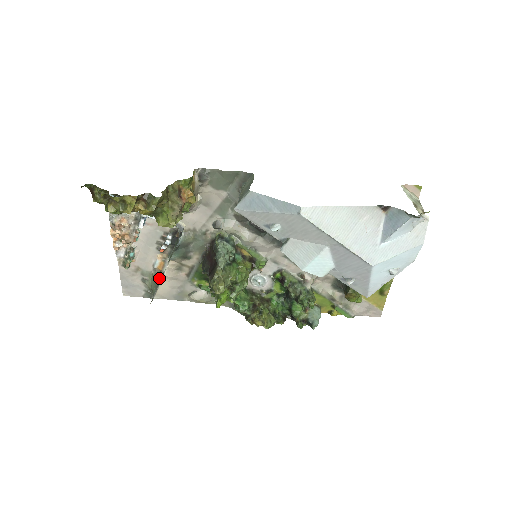
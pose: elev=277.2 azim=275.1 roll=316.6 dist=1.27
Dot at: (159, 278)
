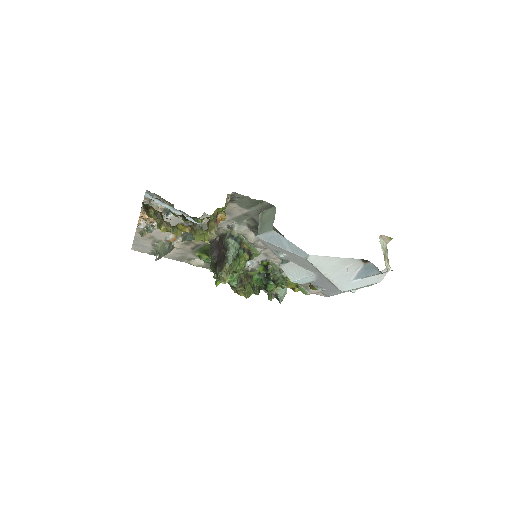
Dot at: (169, 249)
